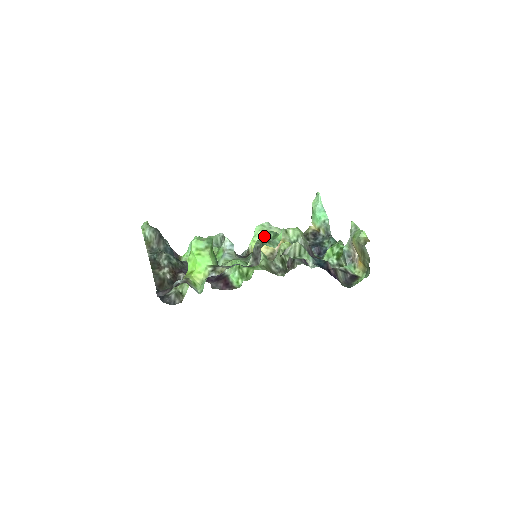
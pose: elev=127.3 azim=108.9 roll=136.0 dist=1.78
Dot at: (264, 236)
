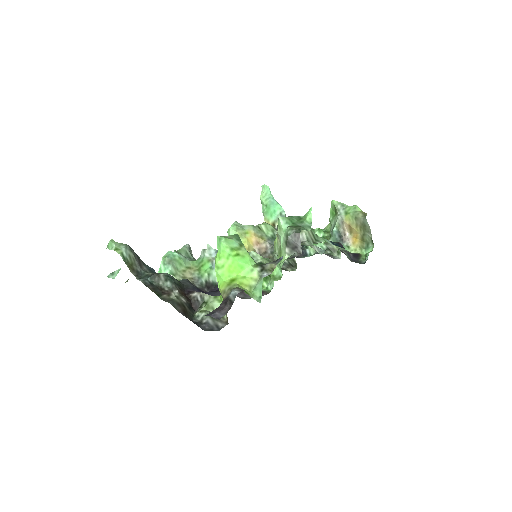
Dot at: (289, 222)
